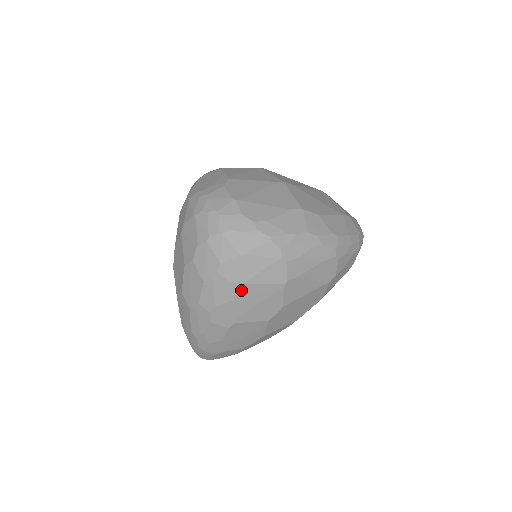
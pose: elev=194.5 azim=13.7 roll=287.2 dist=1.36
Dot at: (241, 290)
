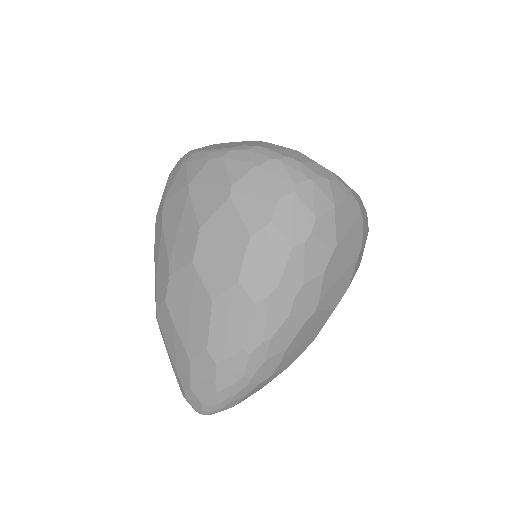
Dot at: (333, 256)
